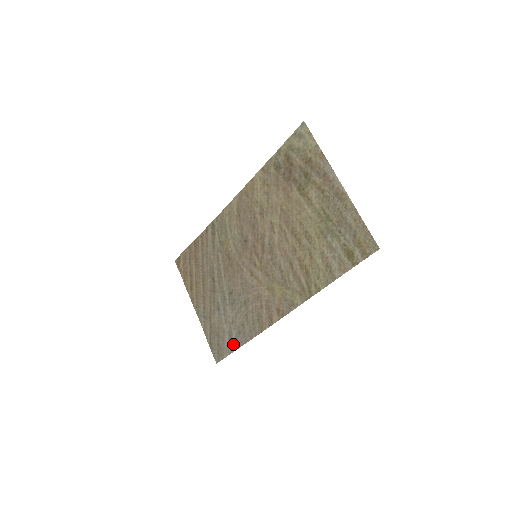
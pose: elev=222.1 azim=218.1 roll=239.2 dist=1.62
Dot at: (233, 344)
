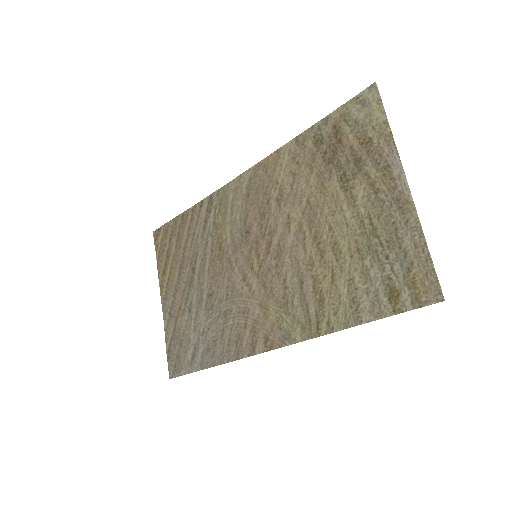
Dot at: (196, 362)
